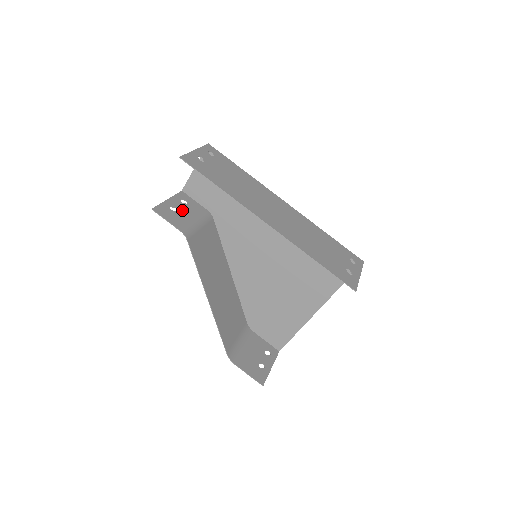
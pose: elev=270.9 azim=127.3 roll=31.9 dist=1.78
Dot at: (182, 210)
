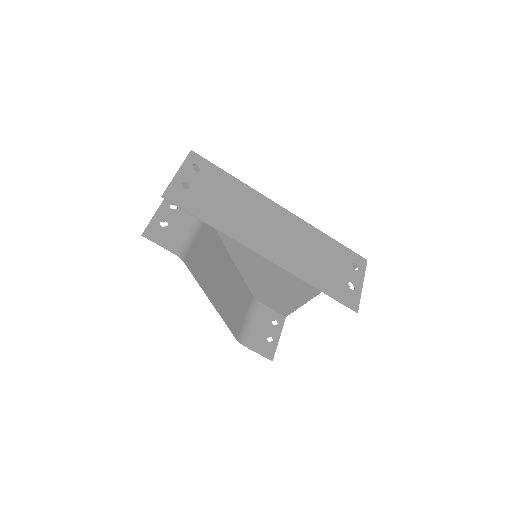
Dot at: (173, 221)
